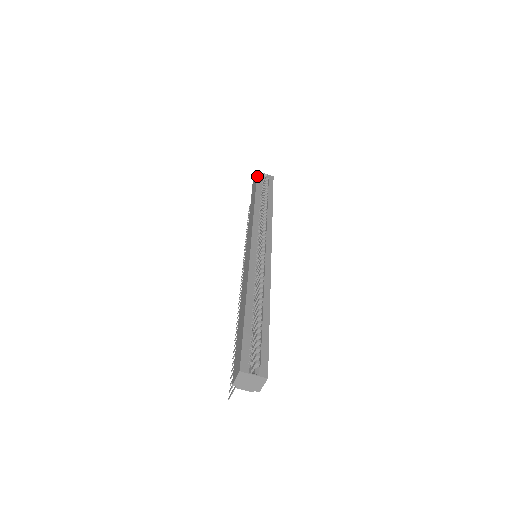
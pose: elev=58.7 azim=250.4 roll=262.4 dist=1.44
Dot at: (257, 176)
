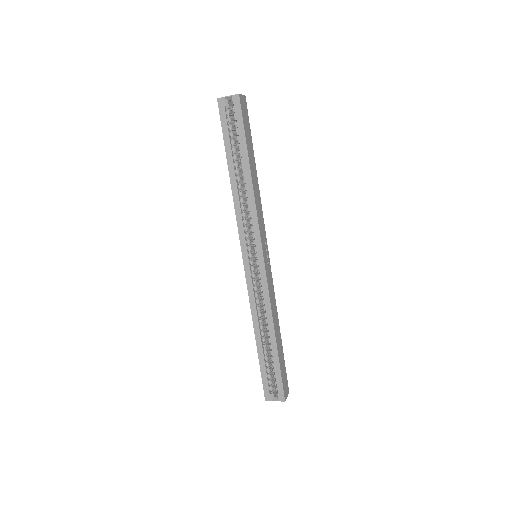
Dot at: (219, 114)
